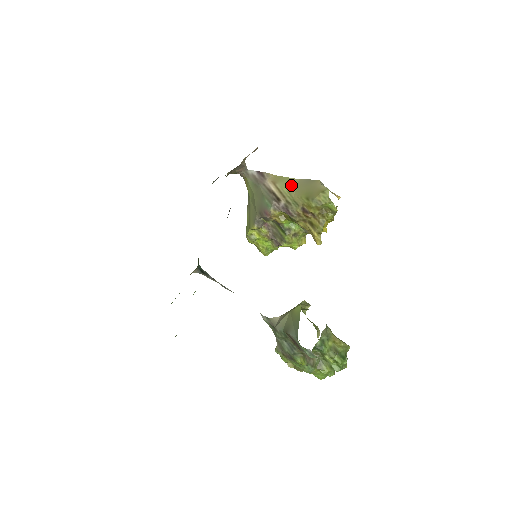
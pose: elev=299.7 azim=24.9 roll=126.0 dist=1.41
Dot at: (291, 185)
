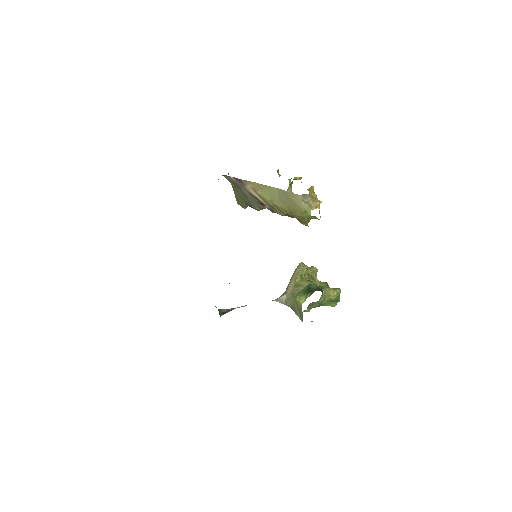
Dot at: (272, 194)
